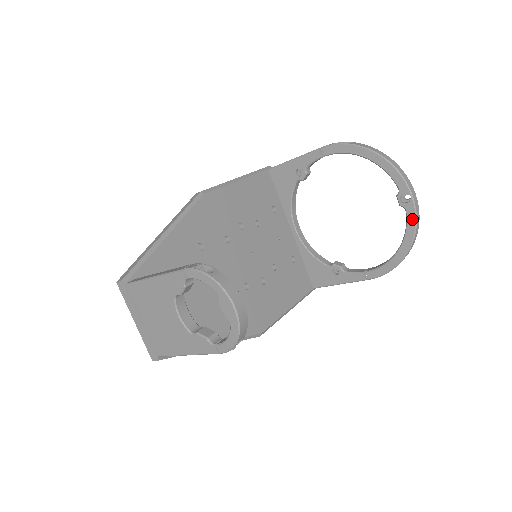
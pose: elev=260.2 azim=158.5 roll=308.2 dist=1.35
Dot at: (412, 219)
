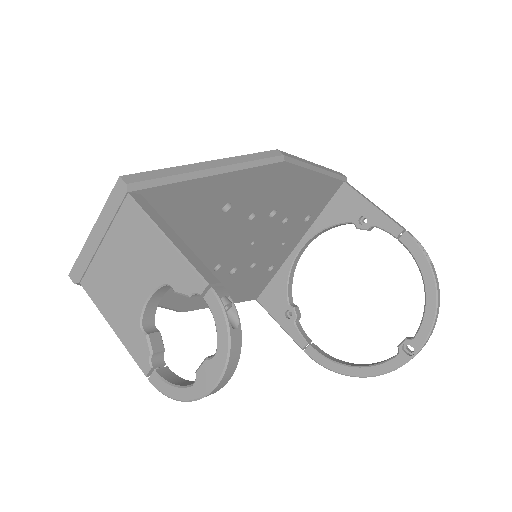
Dot at: (393, 366)
